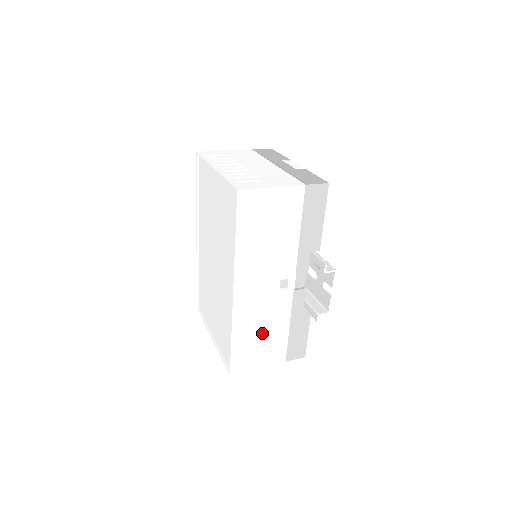
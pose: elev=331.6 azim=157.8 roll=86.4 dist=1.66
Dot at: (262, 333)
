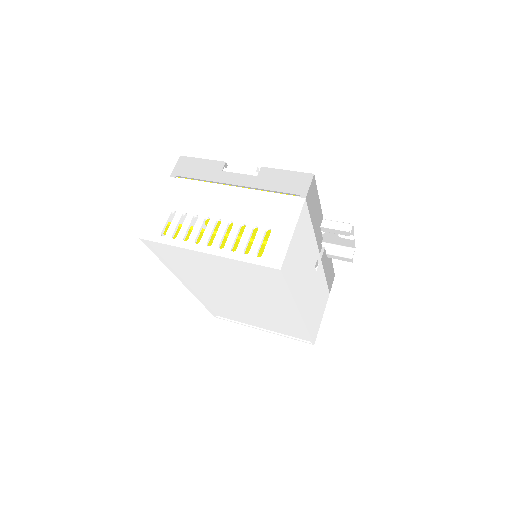
Dot at: (317, 304)
